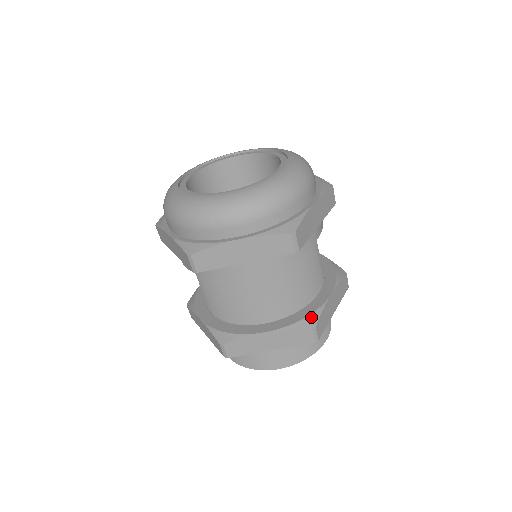
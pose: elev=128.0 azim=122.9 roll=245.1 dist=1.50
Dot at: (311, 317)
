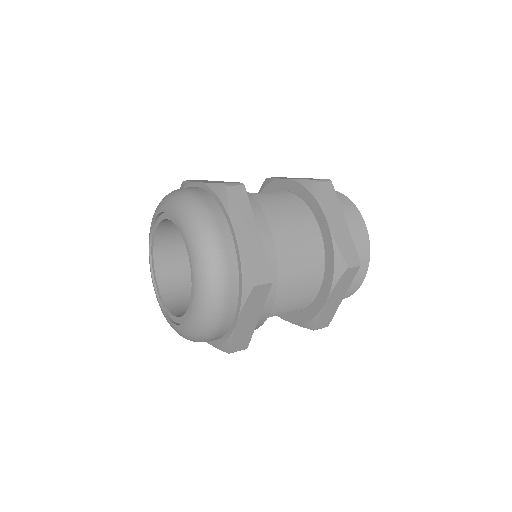
Dot at: (337, 261)
